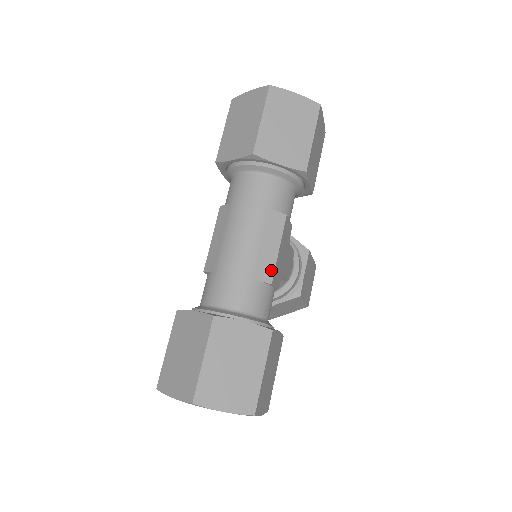
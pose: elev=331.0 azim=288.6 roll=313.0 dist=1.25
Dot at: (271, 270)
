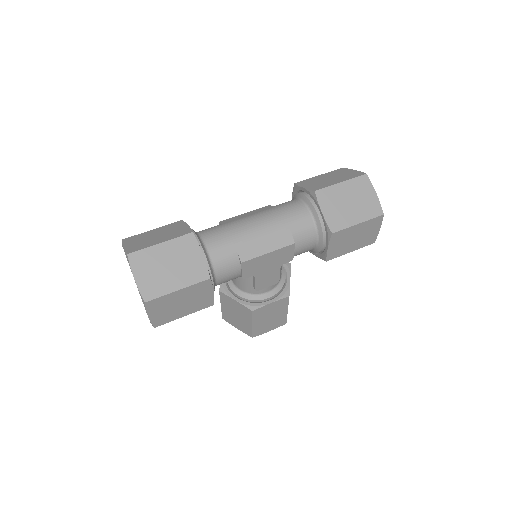
Dot at: (250, 256)
